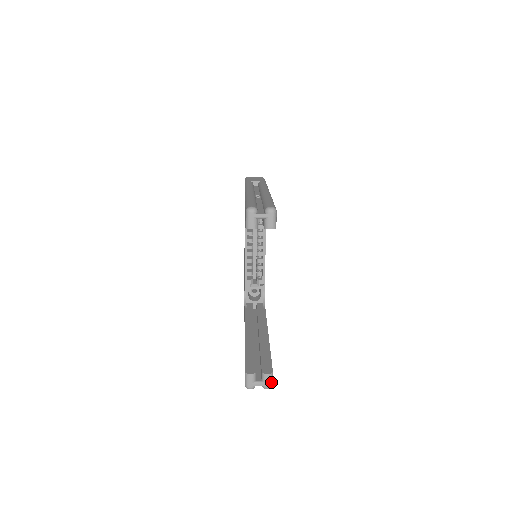
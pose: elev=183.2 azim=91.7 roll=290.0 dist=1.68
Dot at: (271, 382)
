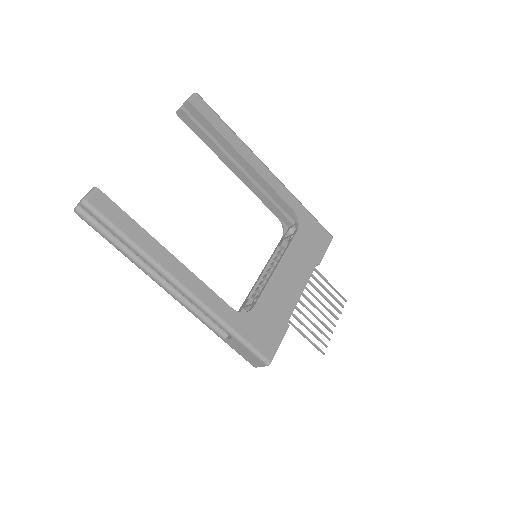
Dot at: (88, 195)
